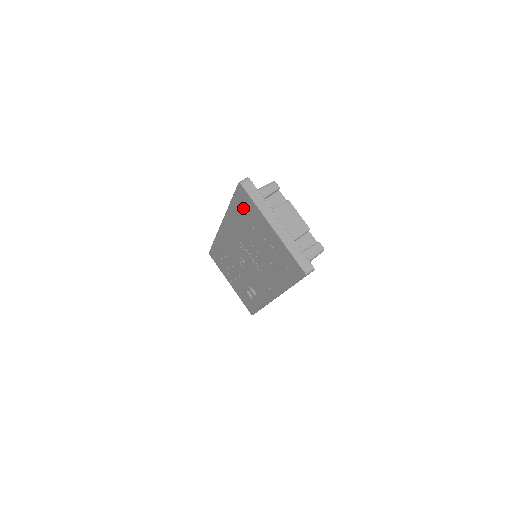
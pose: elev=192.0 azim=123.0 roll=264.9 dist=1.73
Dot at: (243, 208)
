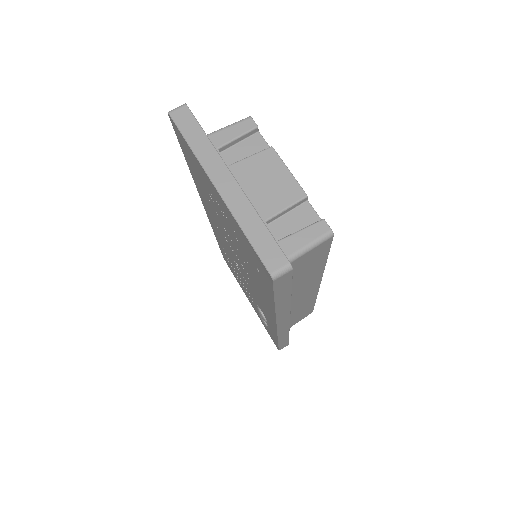
Dot at: (192, 164)
